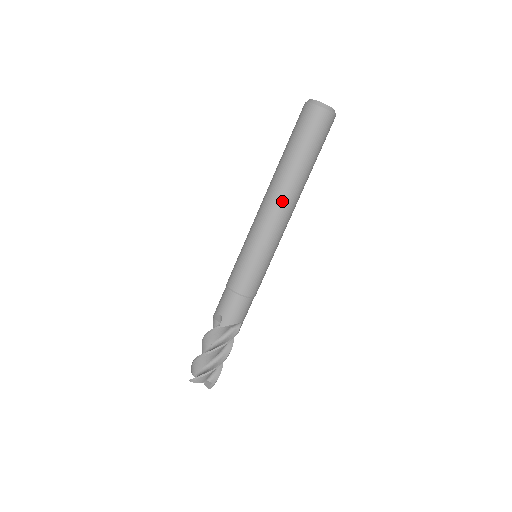
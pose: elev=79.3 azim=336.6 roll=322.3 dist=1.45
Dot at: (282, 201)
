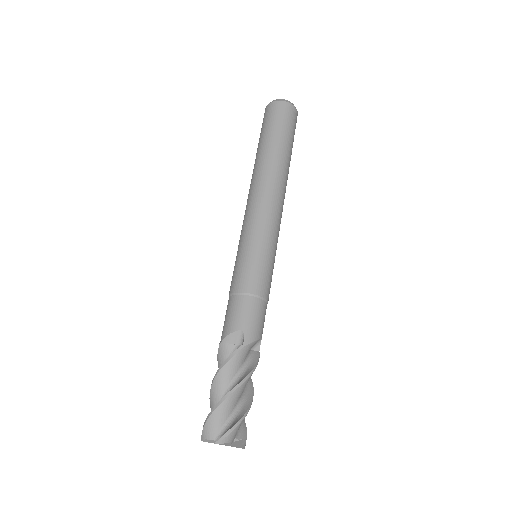
Dot at: (253, 186)
